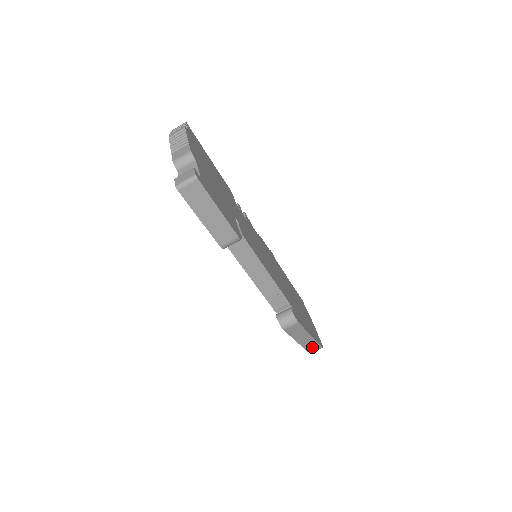
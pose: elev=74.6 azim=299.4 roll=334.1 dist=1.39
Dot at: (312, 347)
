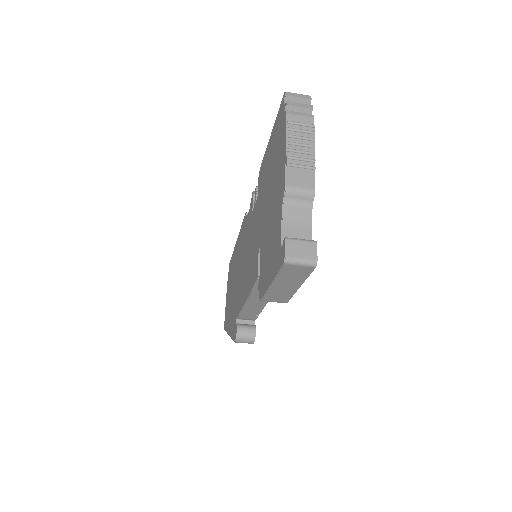
Dot at: occluded
